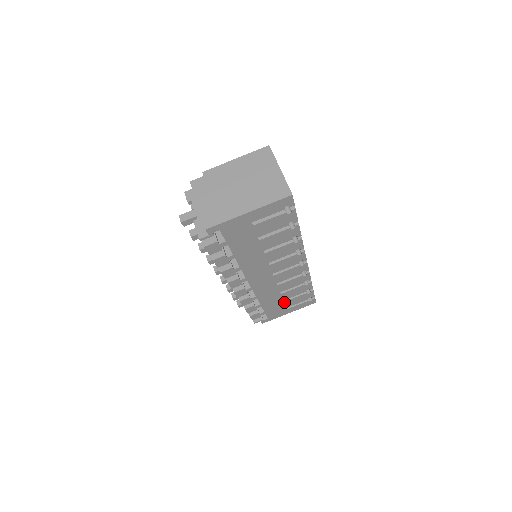
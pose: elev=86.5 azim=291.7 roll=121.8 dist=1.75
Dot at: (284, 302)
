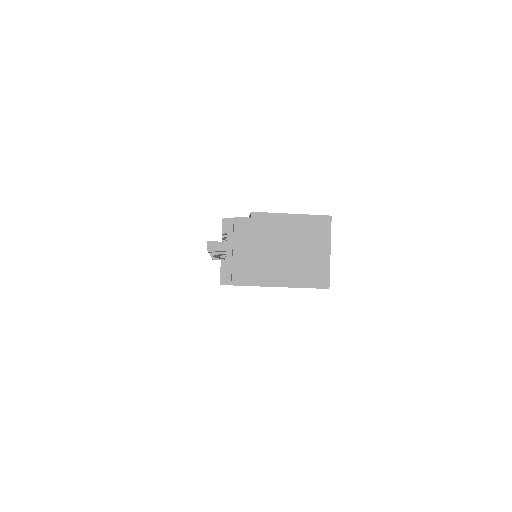
Dot at: occluded
